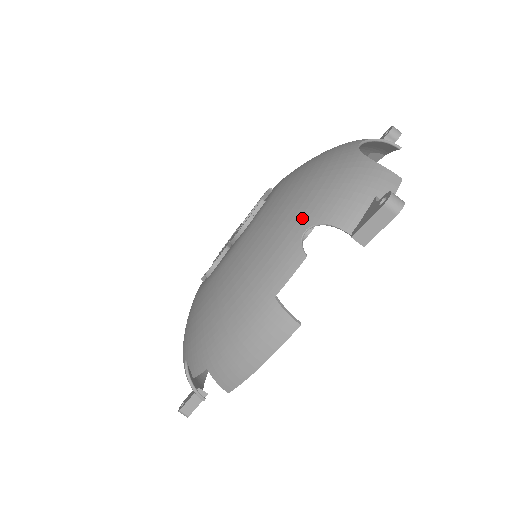
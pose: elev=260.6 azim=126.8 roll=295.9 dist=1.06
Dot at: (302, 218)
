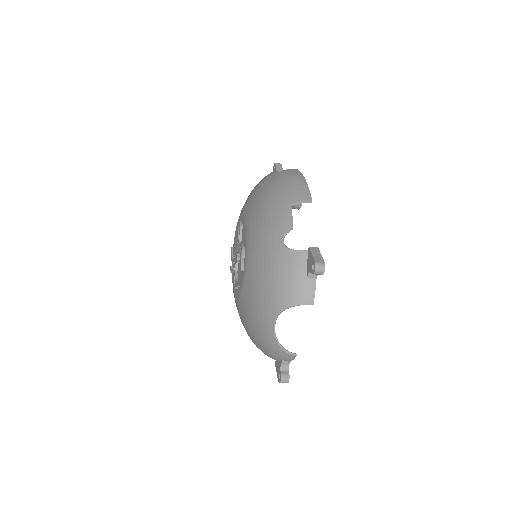
Dot at: (253, 341)
